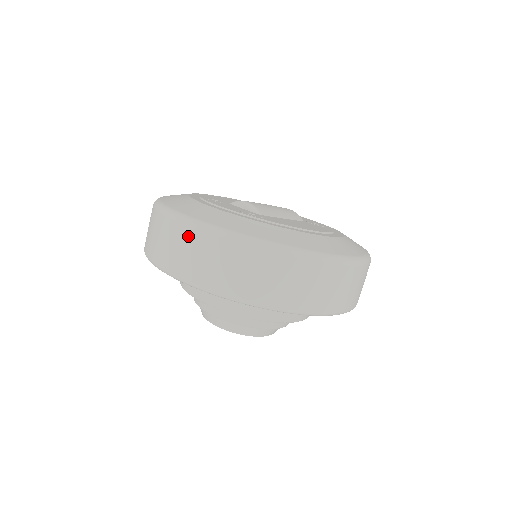
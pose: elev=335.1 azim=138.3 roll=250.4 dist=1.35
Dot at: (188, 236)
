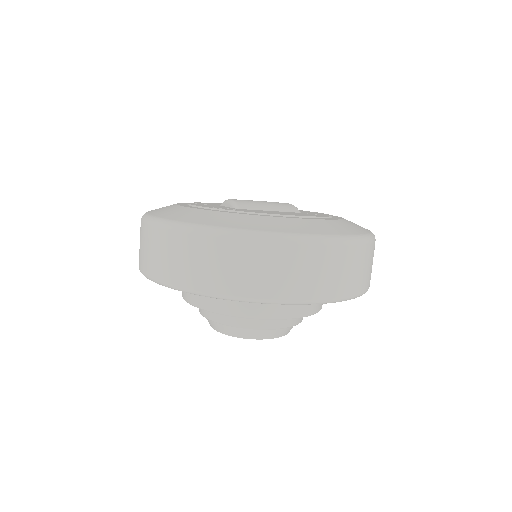
Dot at: (151, 235)
